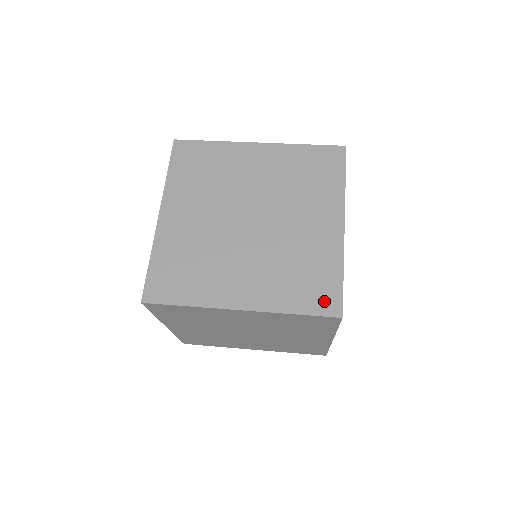
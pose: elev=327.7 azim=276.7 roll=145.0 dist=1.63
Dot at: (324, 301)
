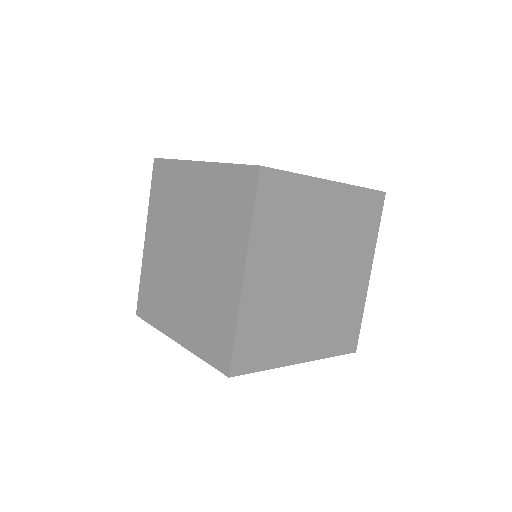
Dot at: (220, 355)
